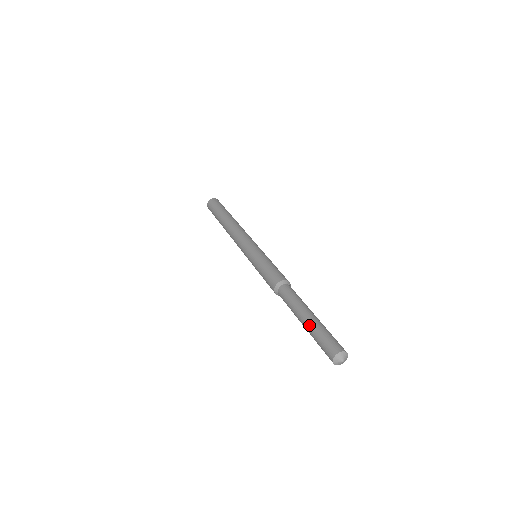
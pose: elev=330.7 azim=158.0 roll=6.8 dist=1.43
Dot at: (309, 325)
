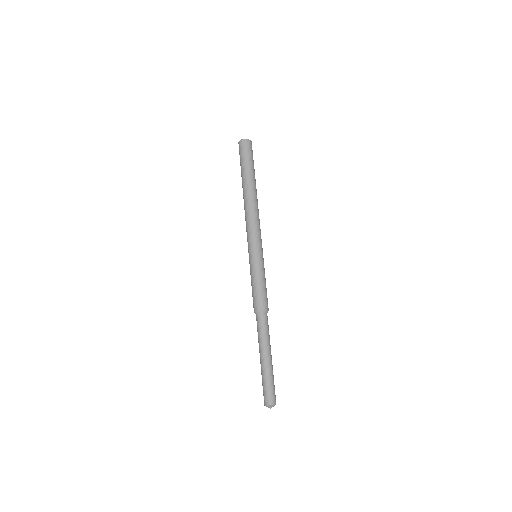
Dot at: occluded
